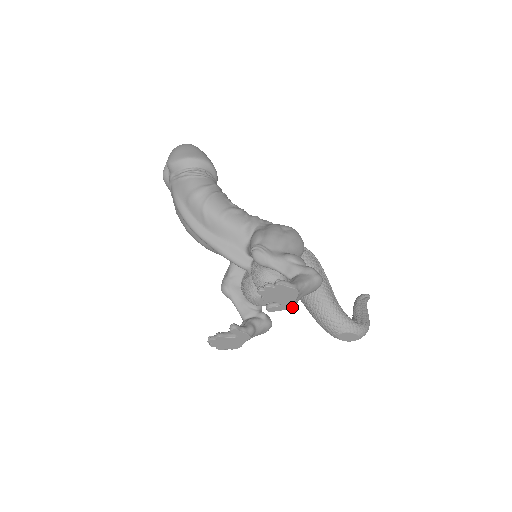
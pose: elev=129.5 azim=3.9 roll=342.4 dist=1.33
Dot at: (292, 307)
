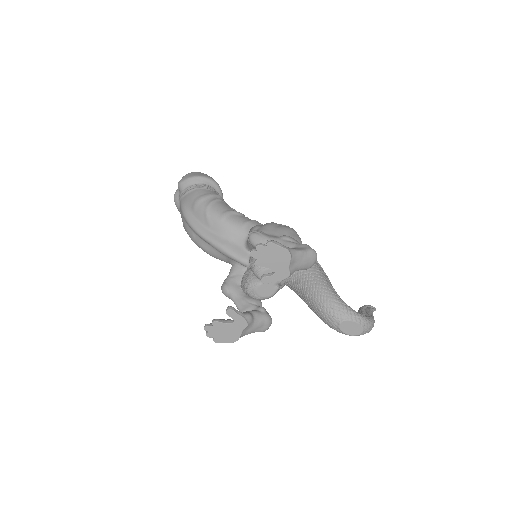
Dot at: (286, 277)
